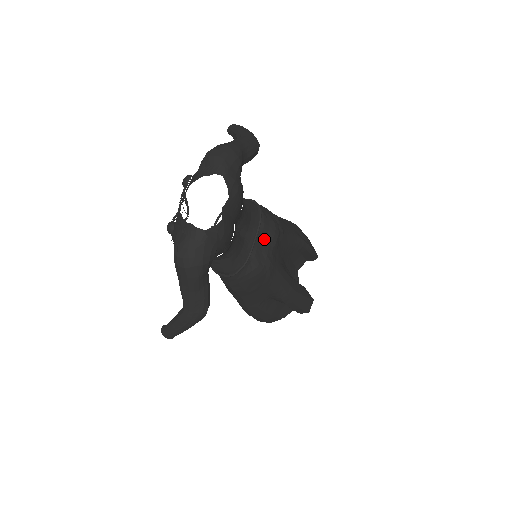
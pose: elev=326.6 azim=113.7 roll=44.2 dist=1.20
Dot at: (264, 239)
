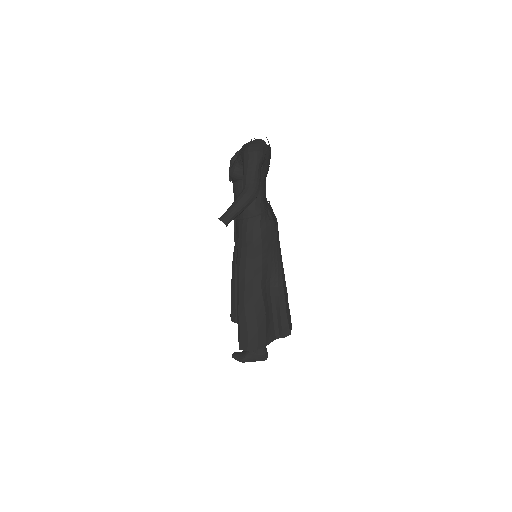
Dot at: (272, 212)
